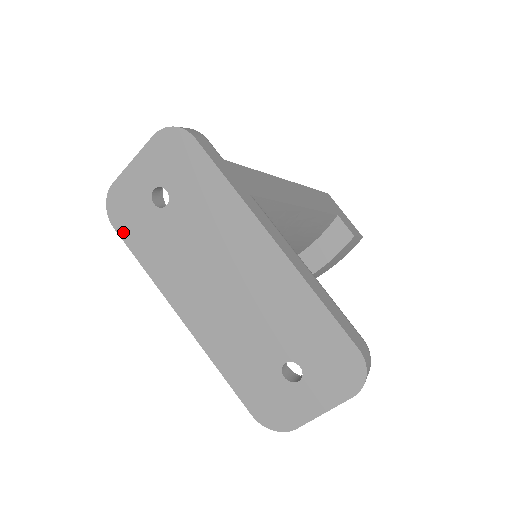
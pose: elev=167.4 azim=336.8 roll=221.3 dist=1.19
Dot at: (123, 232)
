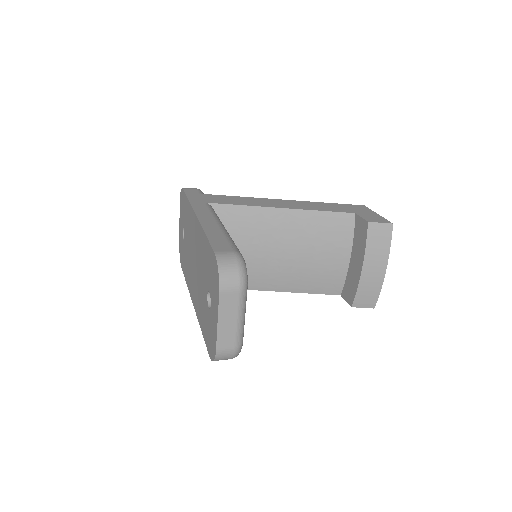
Dot at: occluded
